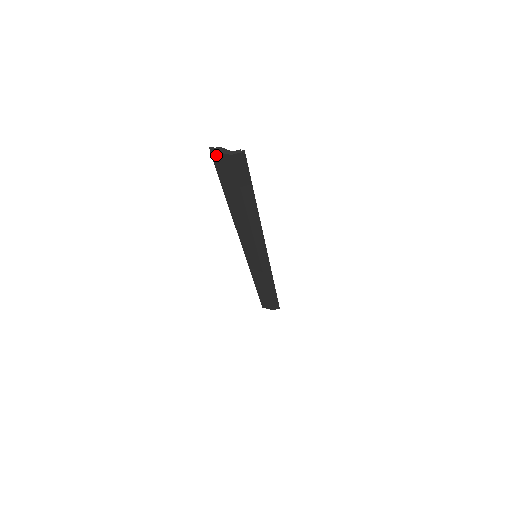
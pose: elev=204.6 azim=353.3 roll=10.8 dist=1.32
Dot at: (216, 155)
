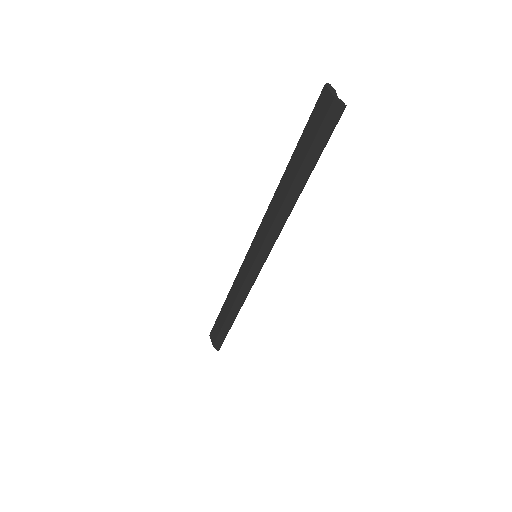
Dot at: (326, 91)
